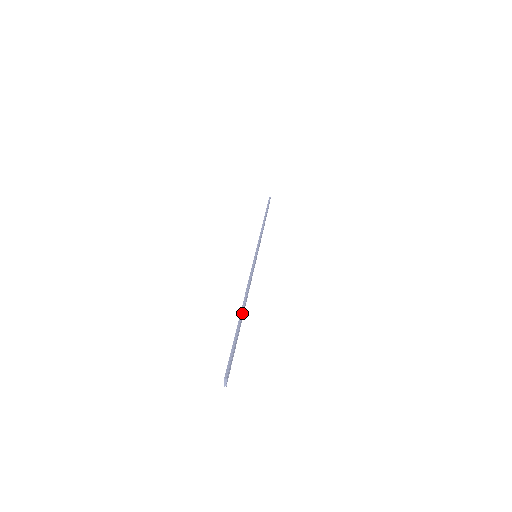
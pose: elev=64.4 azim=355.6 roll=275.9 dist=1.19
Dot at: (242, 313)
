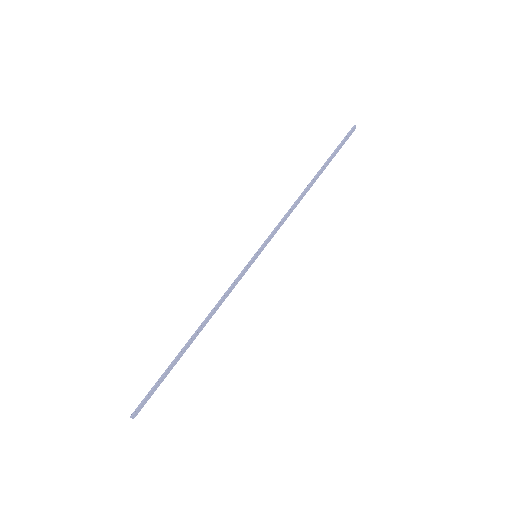
Dot at: (184, 347)
